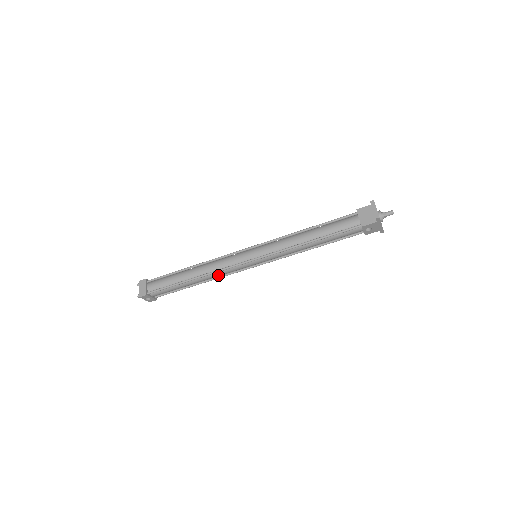
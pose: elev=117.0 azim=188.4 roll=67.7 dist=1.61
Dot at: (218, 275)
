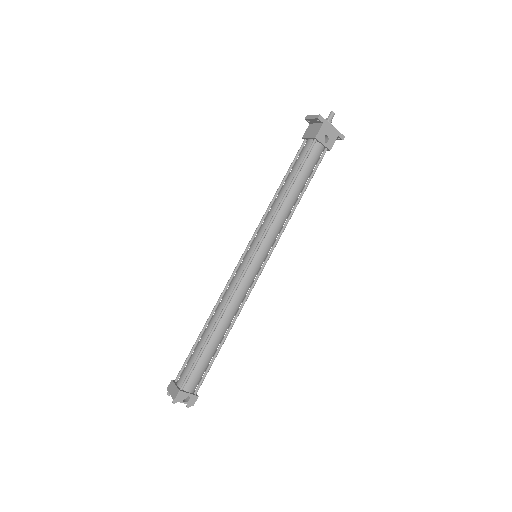
Dot at: (235, 305)
